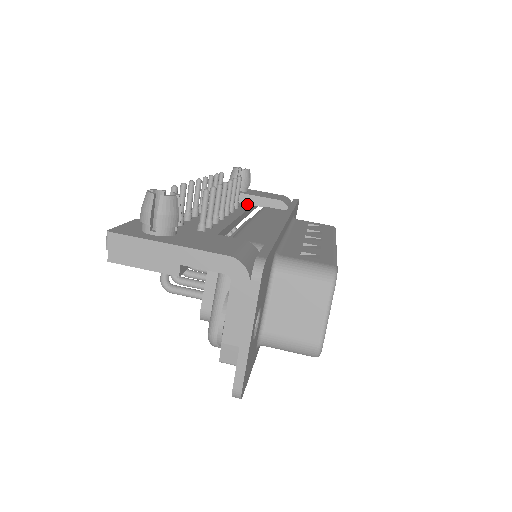
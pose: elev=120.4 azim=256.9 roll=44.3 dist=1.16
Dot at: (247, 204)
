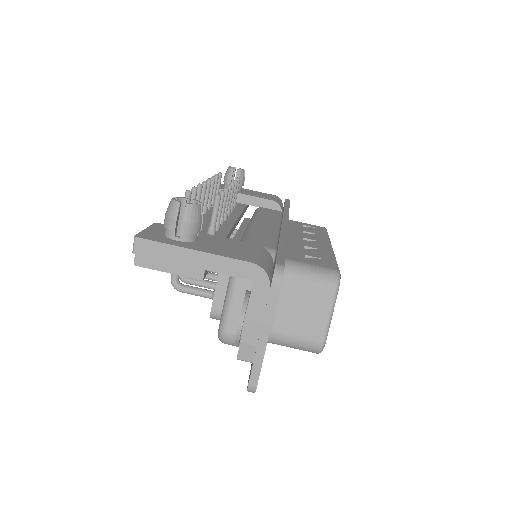
Dot at: (242, 203)
